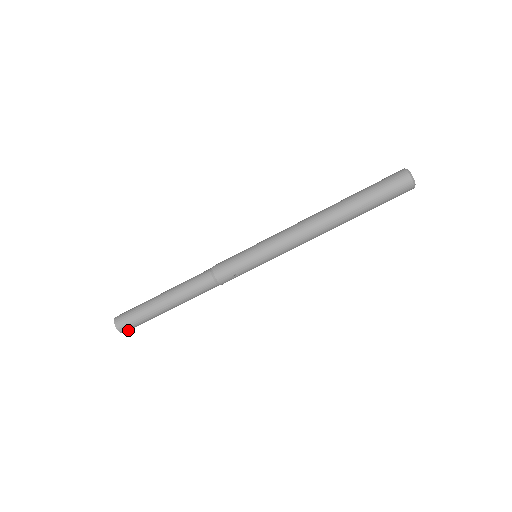
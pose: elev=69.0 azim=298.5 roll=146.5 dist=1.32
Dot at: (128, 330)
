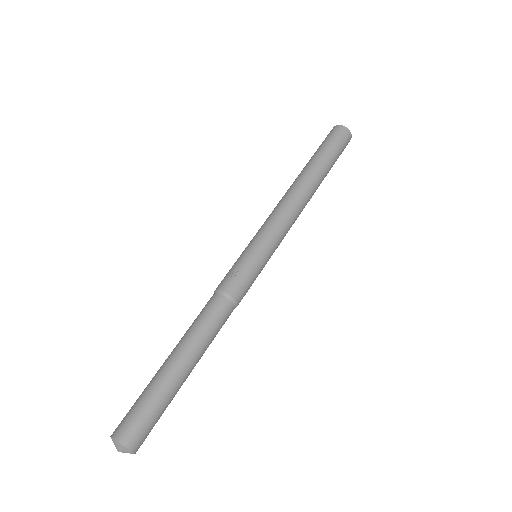
Dot at: (128, 433)
